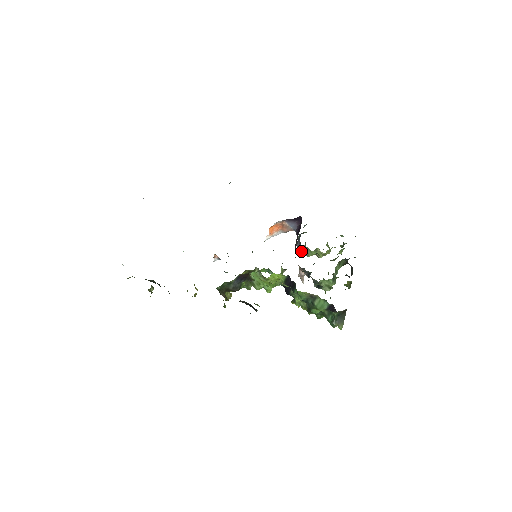
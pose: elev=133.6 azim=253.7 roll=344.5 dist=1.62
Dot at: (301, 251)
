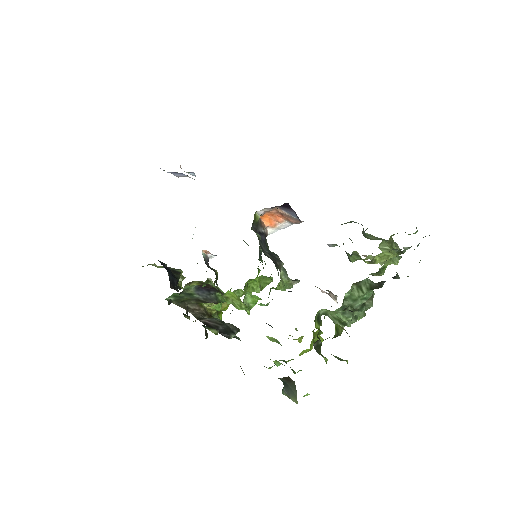
Dot at: occluded
